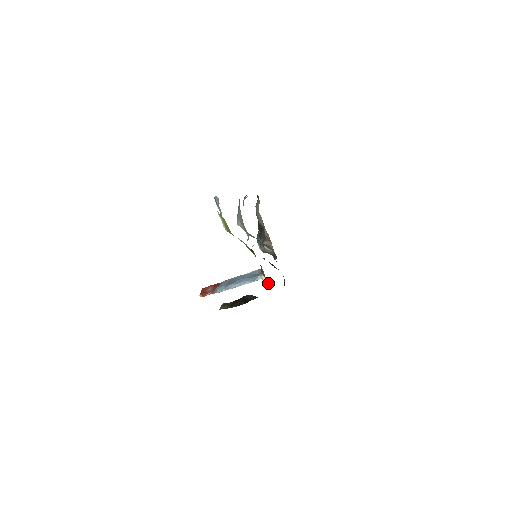
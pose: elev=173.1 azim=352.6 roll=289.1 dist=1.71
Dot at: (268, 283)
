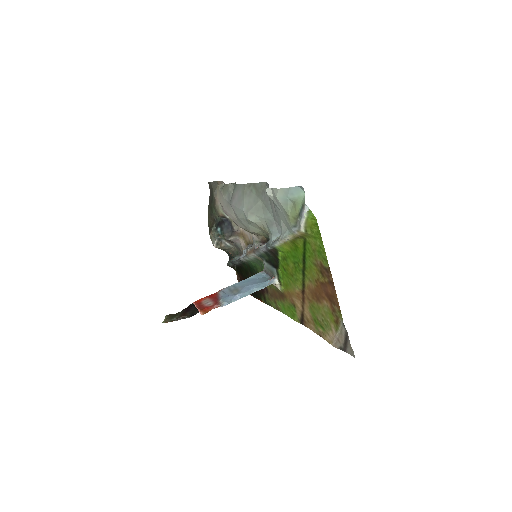
Dot at: (282, 287)
